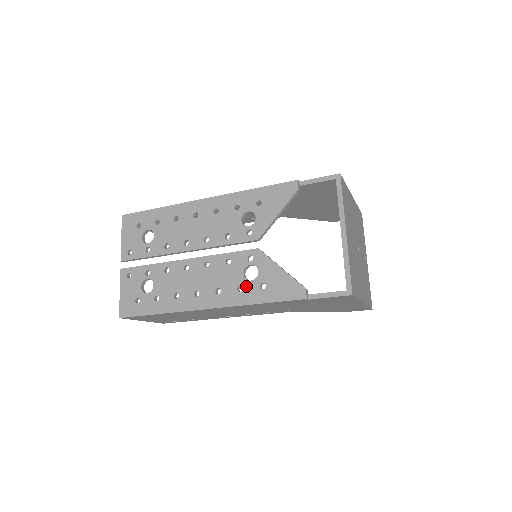
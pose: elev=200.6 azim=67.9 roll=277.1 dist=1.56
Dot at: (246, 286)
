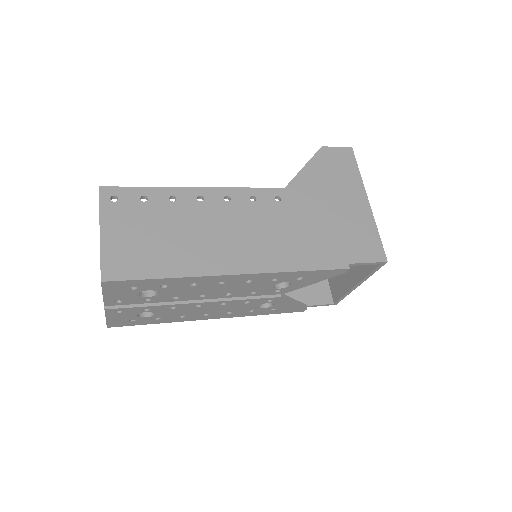
Dot at: (258, 310)
